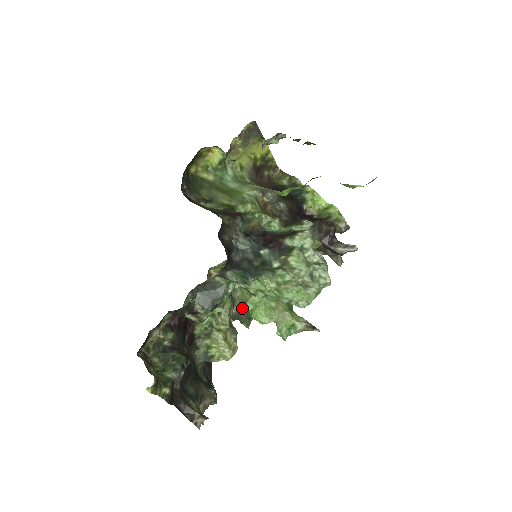
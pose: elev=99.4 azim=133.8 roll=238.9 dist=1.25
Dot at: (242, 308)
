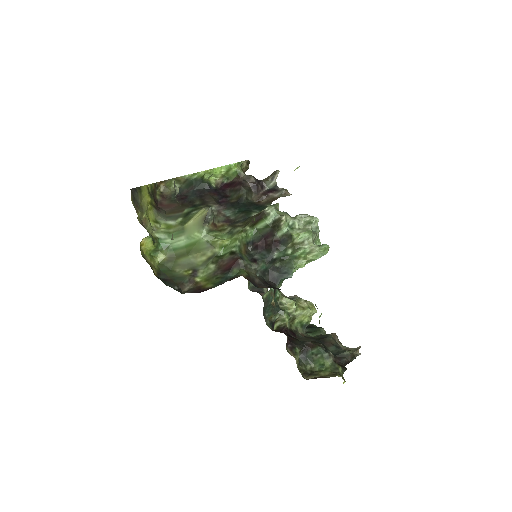
Dot at: occluded
